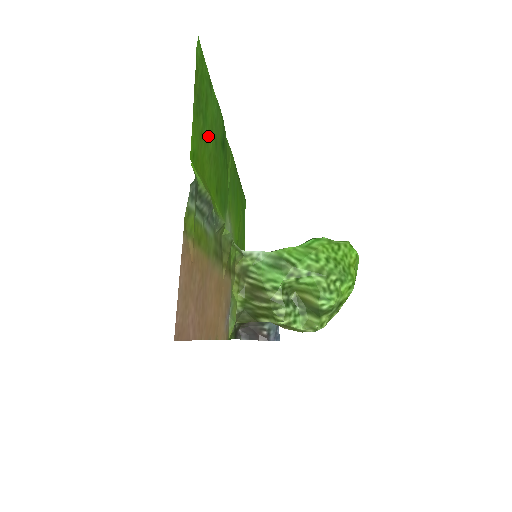
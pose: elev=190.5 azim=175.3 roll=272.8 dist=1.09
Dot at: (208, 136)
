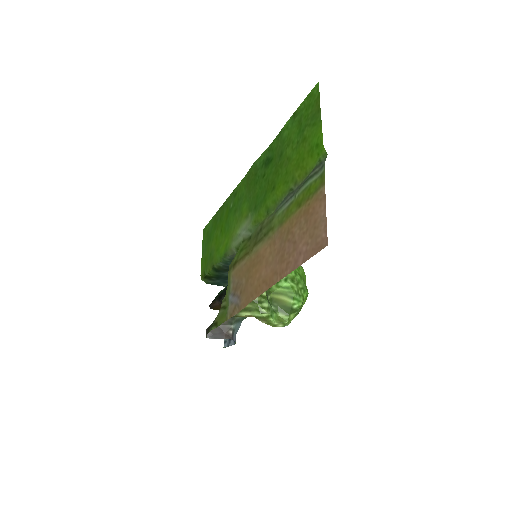
Dot at: (293, 145)
